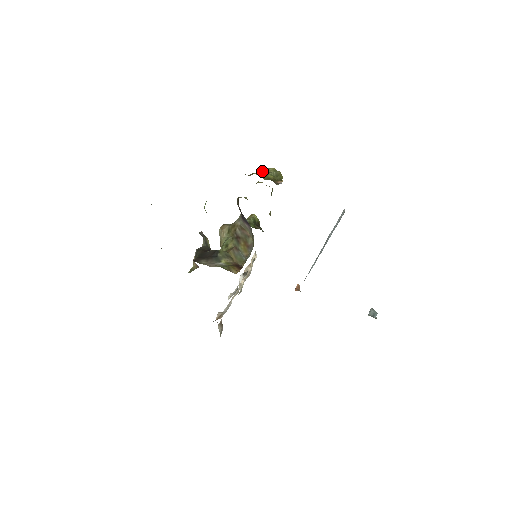
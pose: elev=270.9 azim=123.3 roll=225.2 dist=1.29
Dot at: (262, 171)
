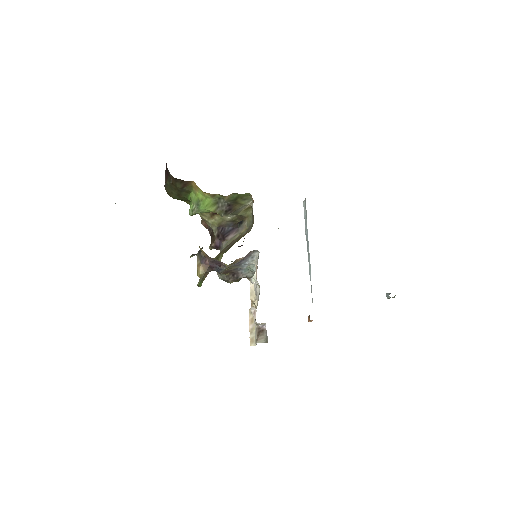
Dot at: occluded
